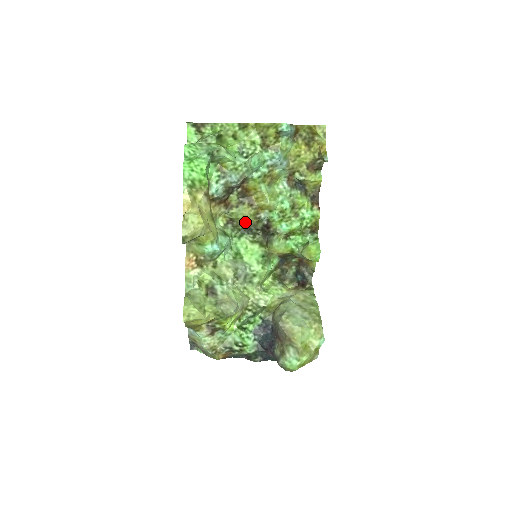
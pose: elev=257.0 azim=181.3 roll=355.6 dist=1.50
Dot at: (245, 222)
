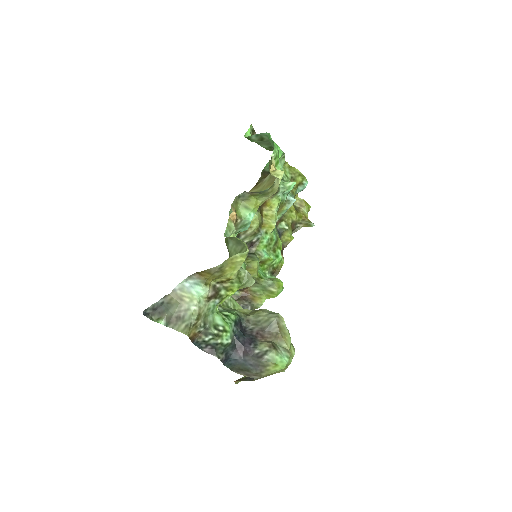
Dot at: occluded
